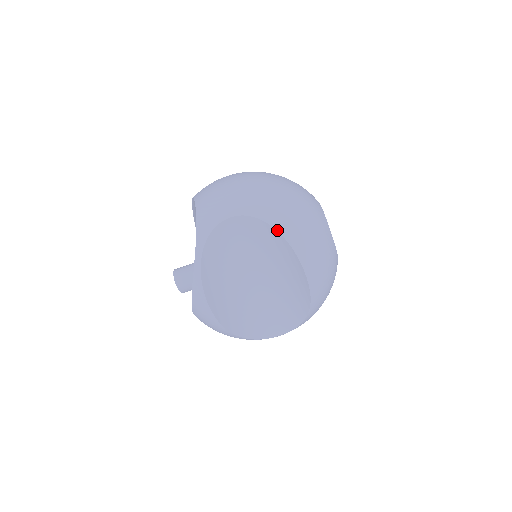
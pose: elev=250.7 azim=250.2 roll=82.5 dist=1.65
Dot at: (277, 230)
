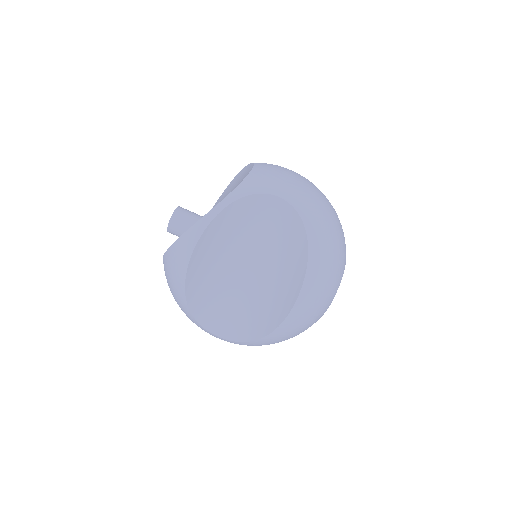
Dot at: (308, 241)
